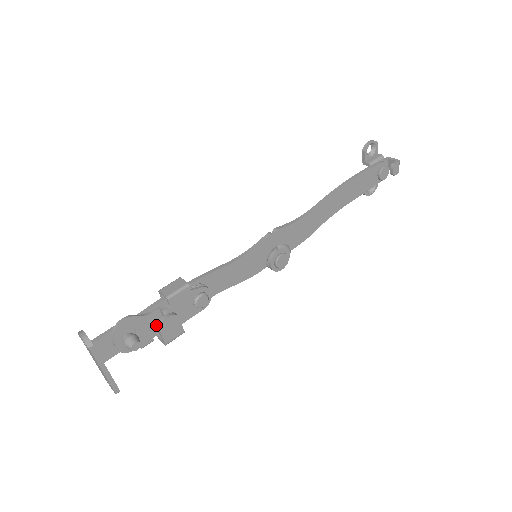
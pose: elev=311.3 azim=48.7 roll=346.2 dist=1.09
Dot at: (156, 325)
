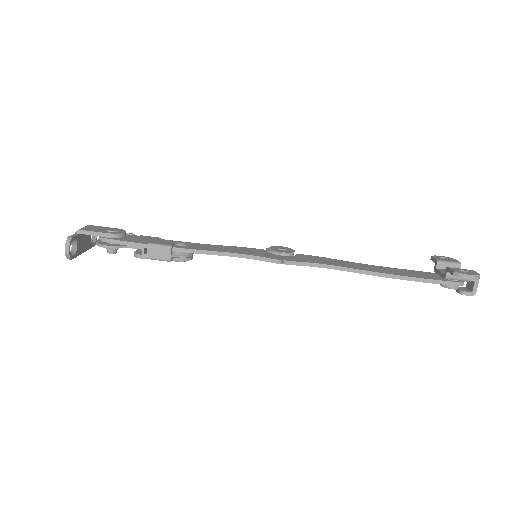
Dot at: occluded
